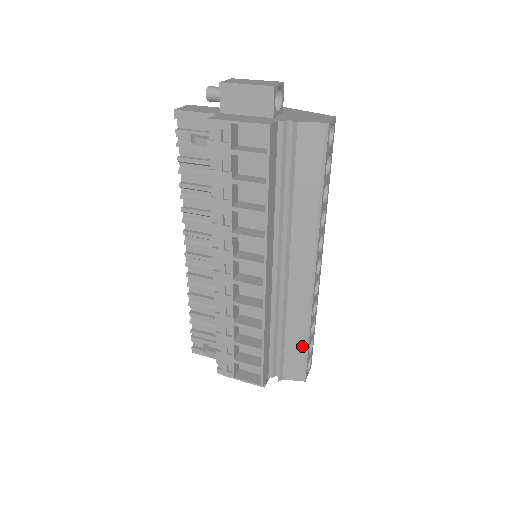
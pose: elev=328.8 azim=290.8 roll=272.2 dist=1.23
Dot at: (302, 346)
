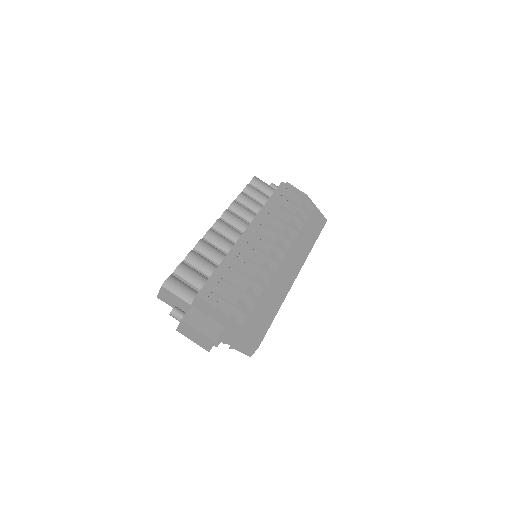
Dot at: occluded
